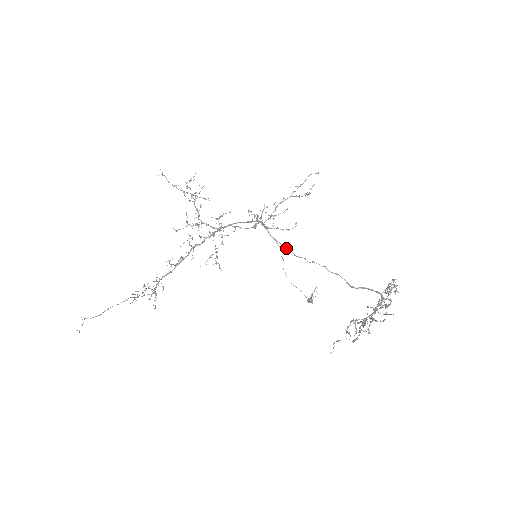
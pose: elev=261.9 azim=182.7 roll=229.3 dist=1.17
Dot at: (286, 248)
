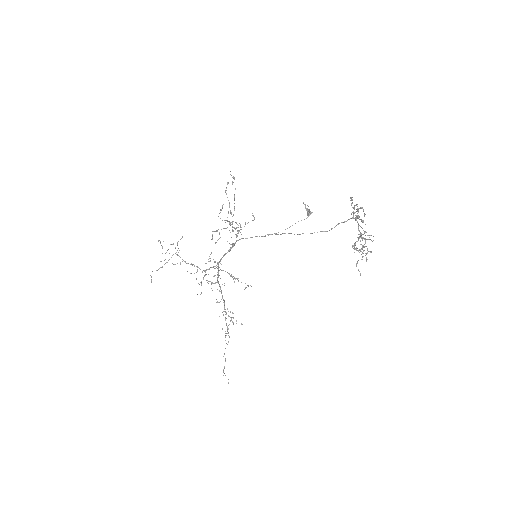
Dot at: occluded
